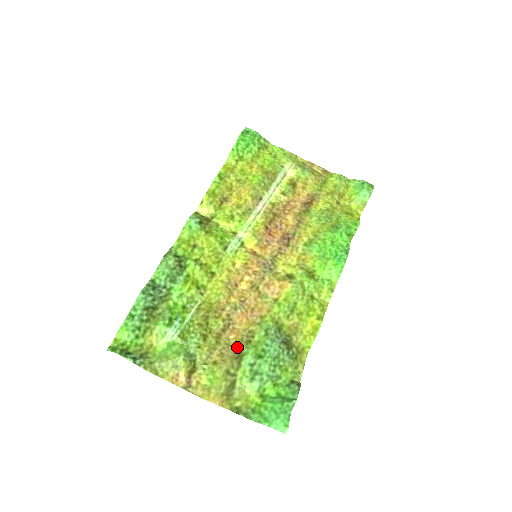
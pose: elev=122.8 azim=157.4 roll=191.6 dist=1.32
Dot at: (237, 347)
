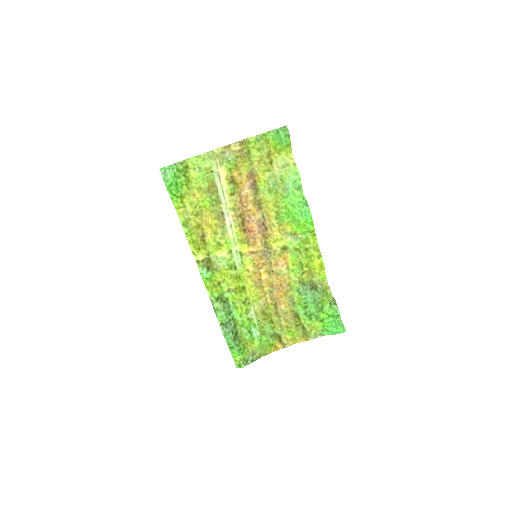
Dot at: (290, 311)
